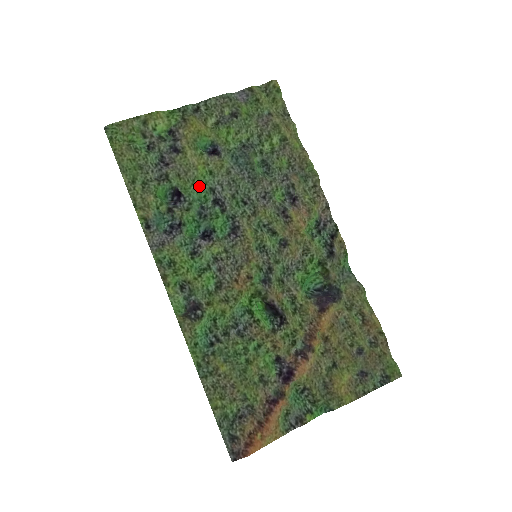
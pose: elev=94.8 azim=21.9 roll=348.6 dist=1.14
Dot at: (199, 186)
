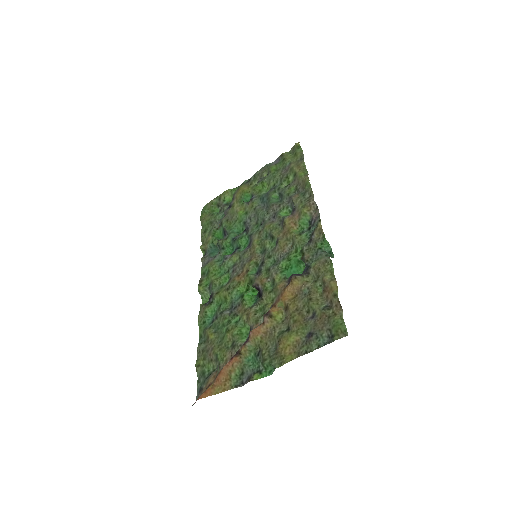
Dot at: (238, 223)
